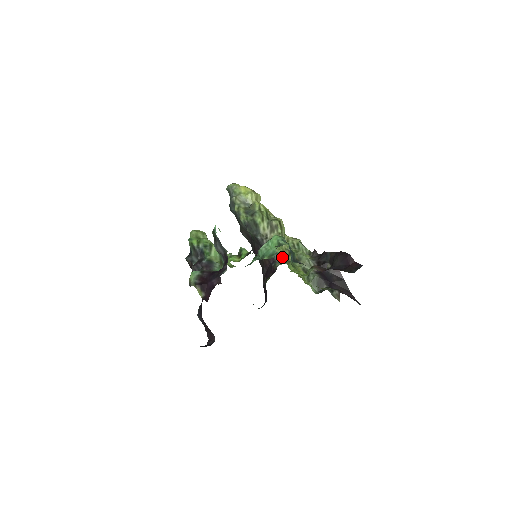
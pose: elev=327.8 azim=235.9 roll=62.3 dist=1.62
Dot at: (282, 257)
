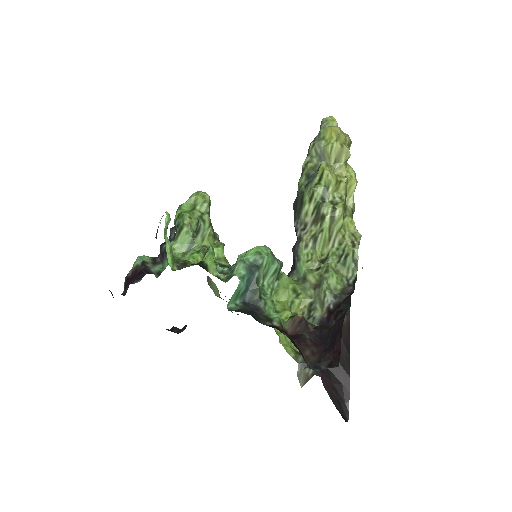
Dot at: (285, 274)
